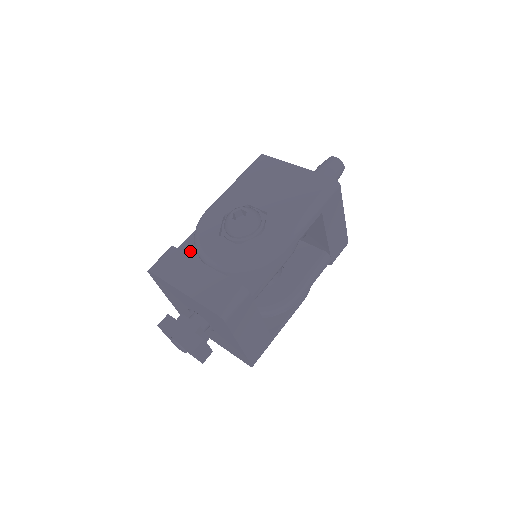
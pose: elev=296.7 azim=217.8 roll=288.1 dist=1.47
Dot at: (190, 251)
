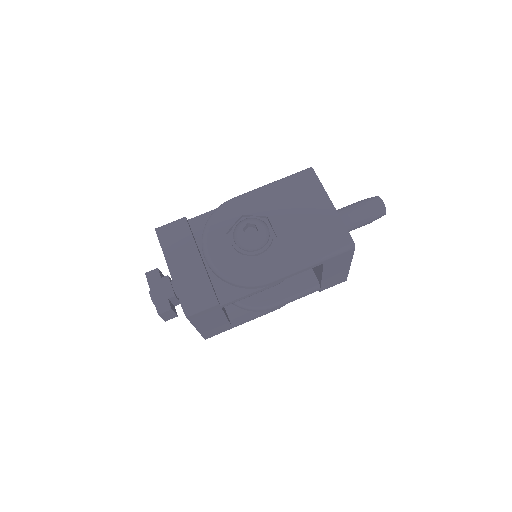
Dot at: (199, 228)
